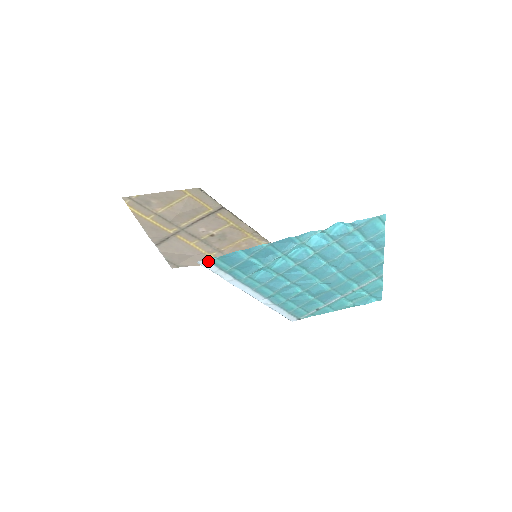
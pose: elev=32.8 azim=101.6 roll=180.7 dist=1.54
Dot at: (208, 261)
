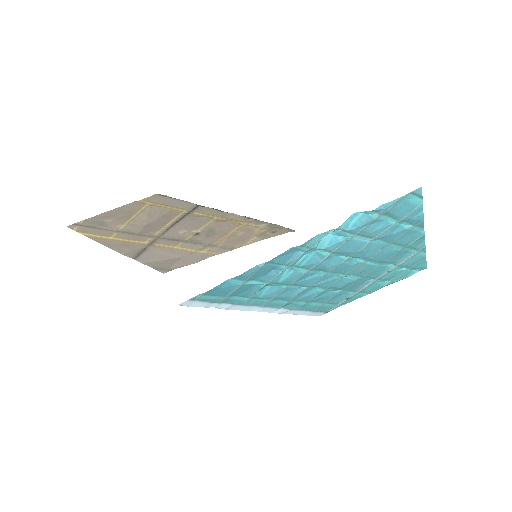
Dot at: (192, 300)
